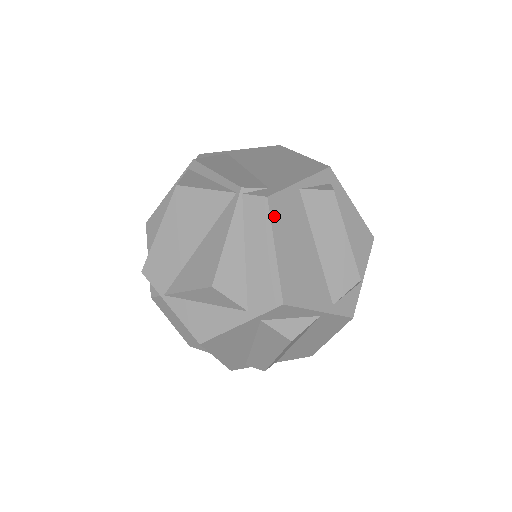
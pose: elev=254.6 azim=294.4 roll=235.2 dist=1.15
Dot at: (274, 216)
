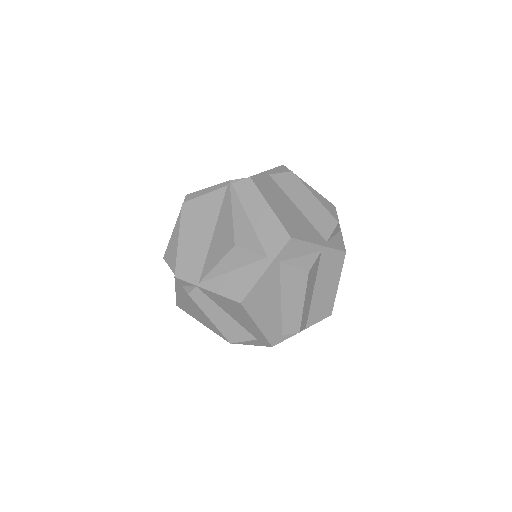
Dot at: (259, 187)
